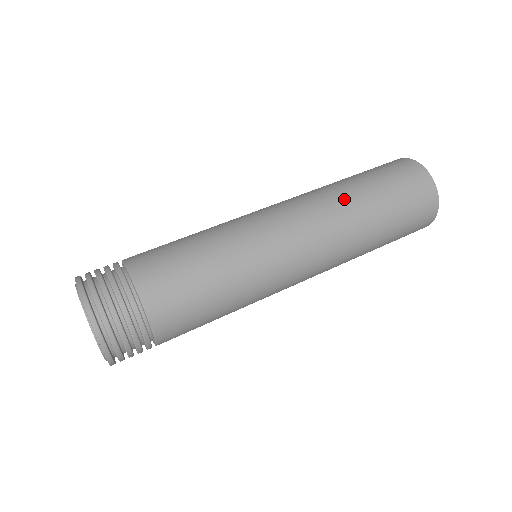
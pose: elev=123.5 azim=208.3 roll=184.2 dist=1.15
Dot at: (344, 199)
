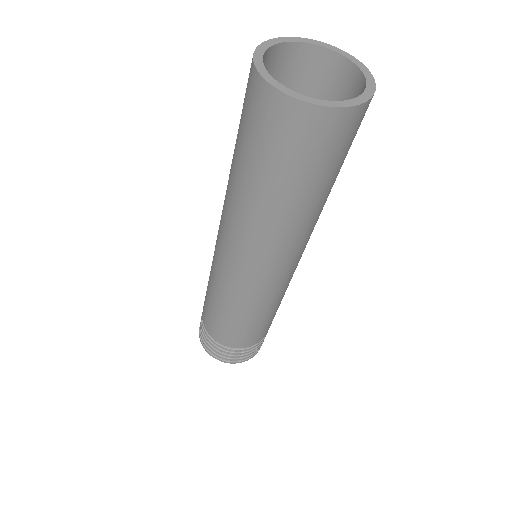
Dot at: (275, 223)
